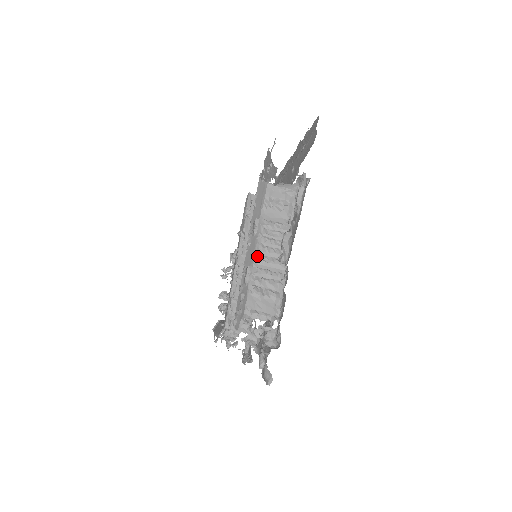
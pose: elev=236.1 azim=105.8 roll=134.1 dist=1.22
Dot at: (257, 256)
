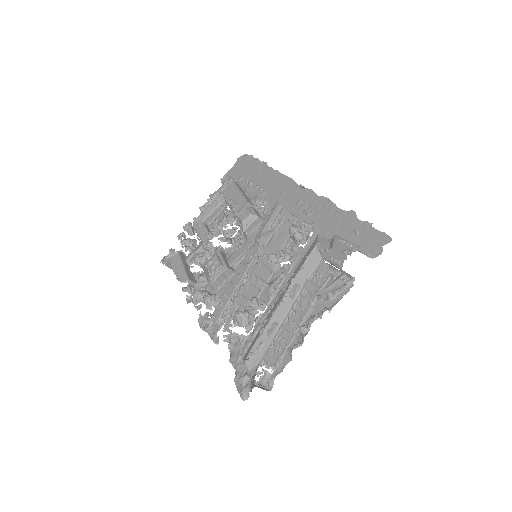
Dot at: (286, 318)
